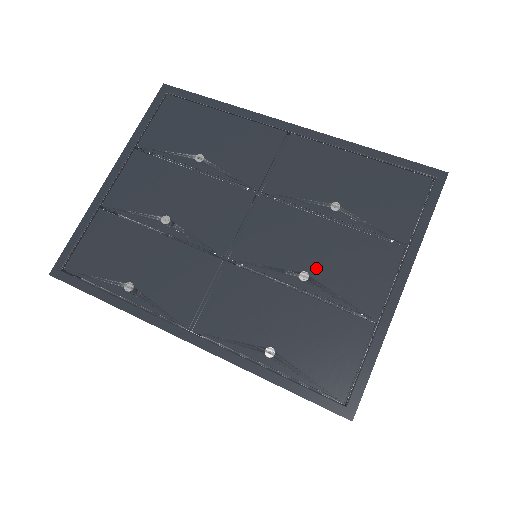
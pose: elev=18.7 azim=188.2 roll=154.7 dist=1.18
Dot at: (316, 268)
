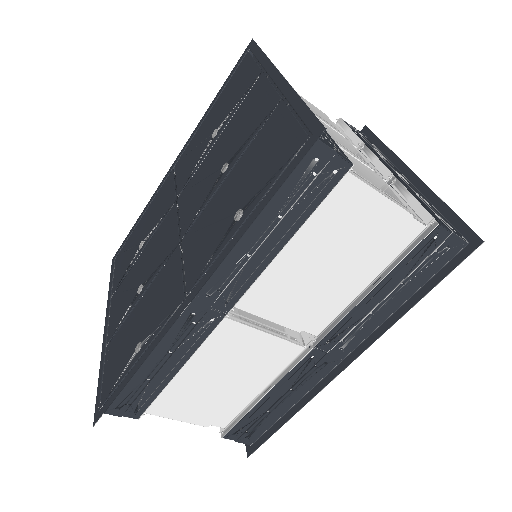
Dot at: (228, 156)
